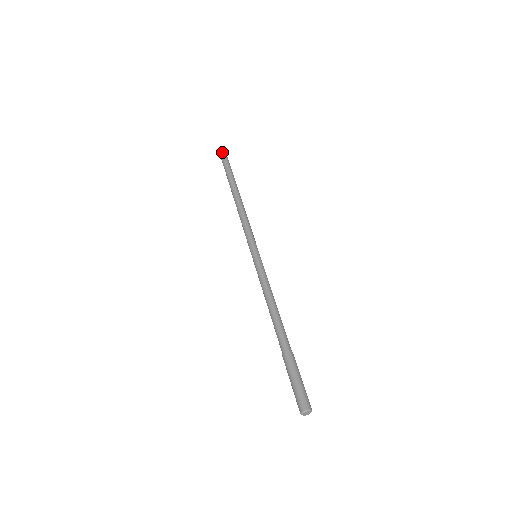
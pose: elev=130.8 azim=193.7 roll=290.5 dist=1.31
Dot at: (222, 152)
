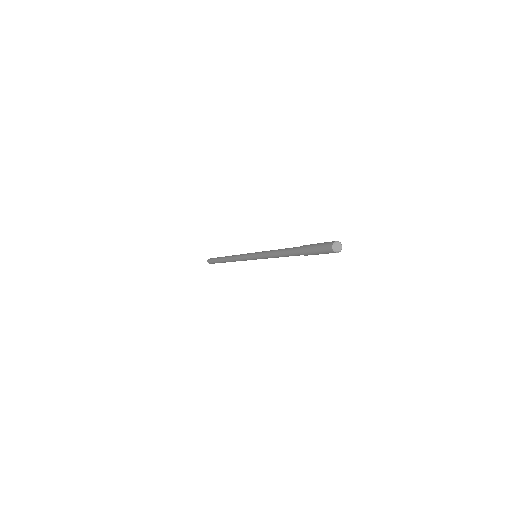
Dot at: occluded
